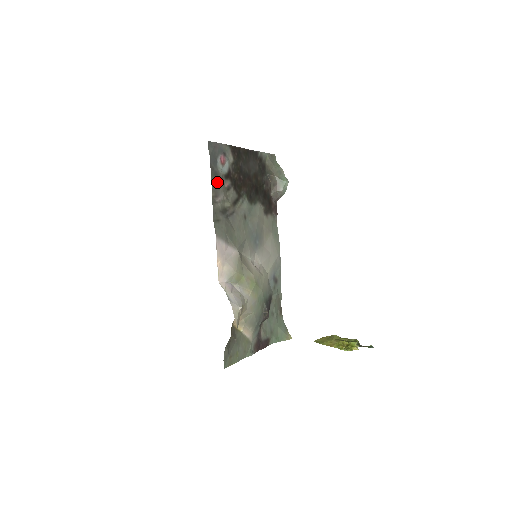
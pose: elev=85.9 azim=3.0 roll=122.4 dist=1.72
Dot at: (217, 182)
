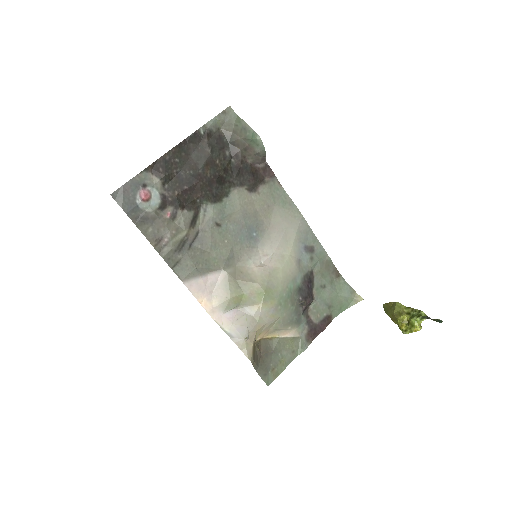
Dot at: (151, 226)
